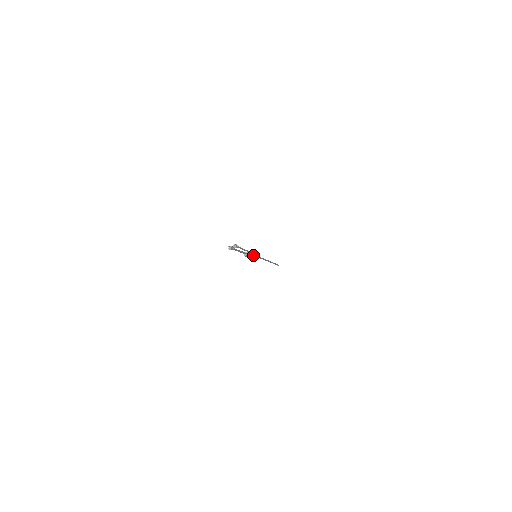
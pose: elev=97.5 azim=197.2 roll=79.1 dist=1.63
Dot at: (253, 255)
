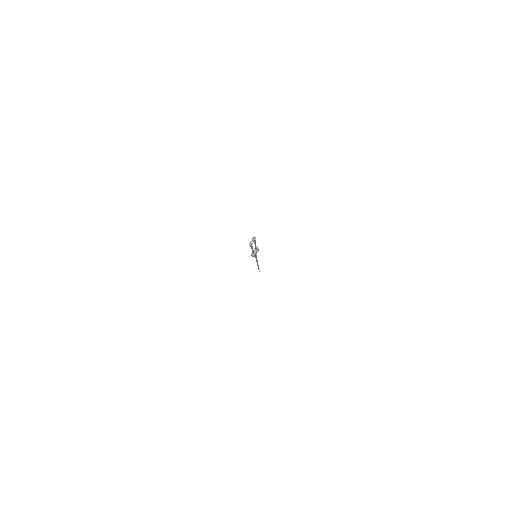
Dot at: occluded
